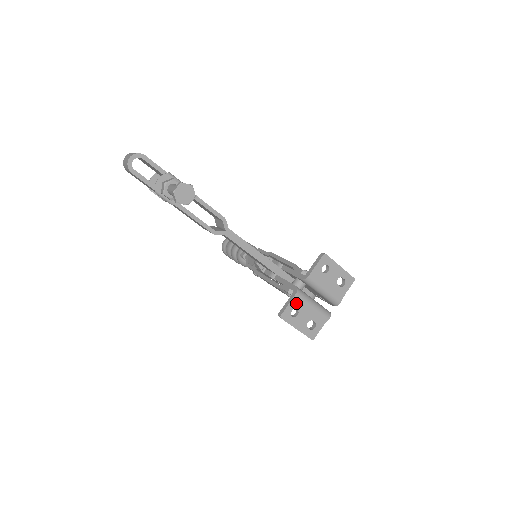
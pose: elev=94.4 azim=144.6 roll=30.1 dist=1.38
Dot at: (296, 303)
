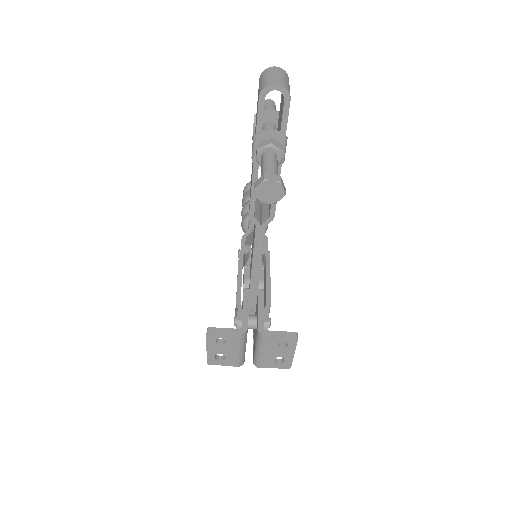
Dot at: (231, 338)
